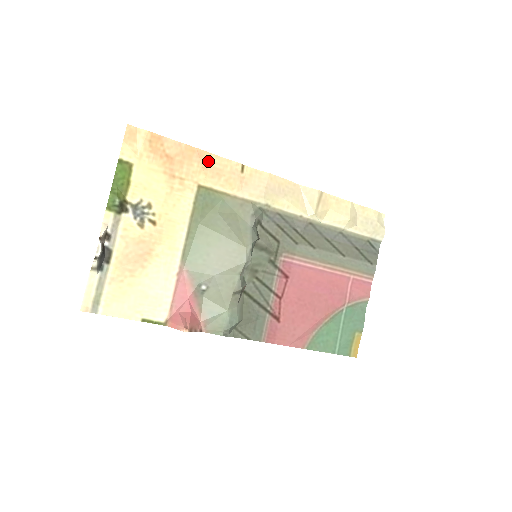
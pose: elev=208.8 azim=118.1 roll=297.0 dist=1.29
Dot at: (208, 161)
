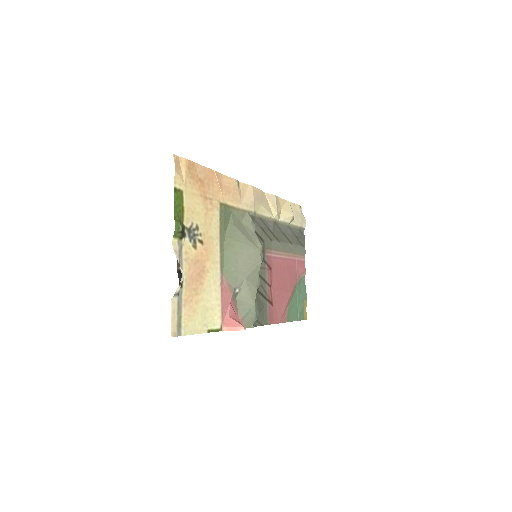
Dot at: (221, 181)
